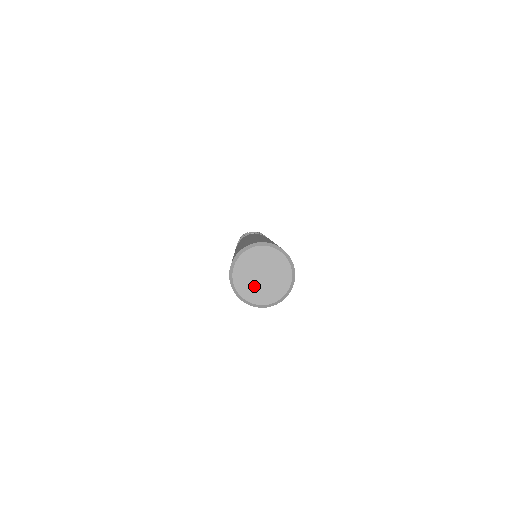
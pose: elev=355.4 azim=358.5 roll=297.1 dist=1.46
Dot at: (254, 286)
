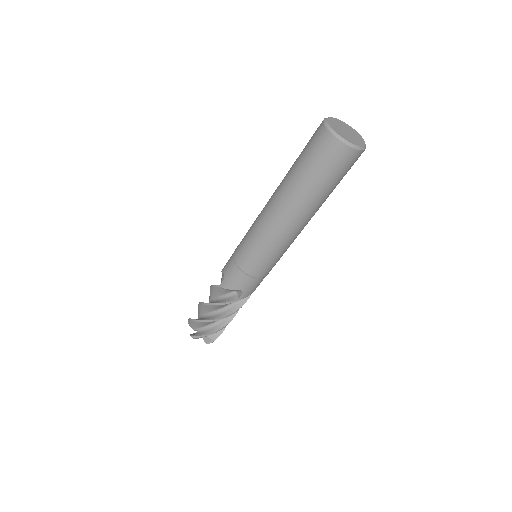
Dot at: (349, 137)
